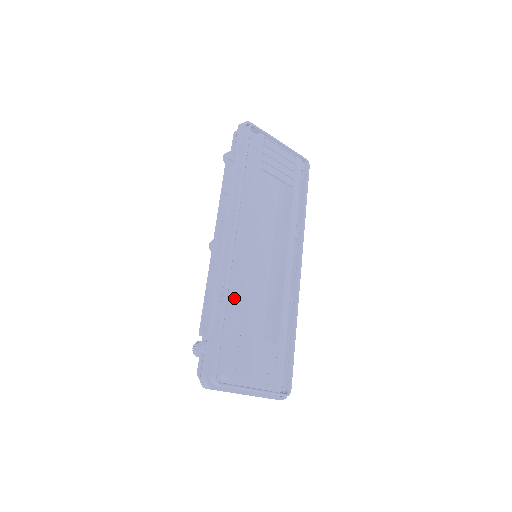
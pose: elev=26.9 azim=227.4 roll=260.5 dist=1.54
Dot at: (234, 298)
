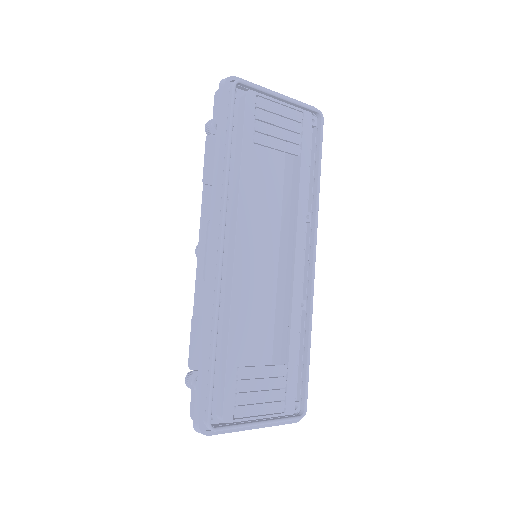
Dot at: (227, 324)
